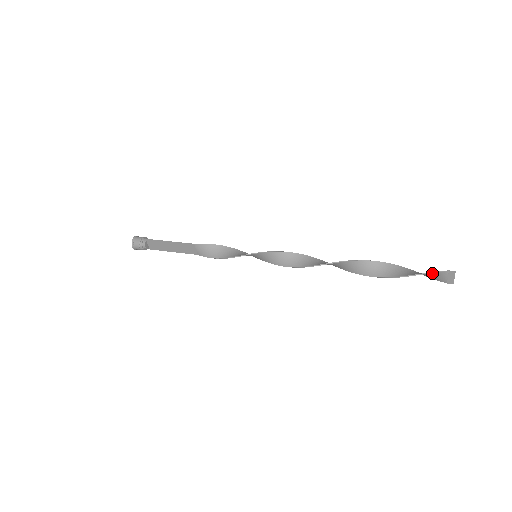
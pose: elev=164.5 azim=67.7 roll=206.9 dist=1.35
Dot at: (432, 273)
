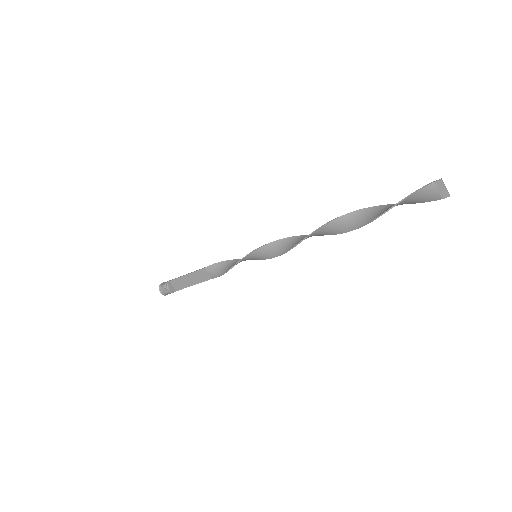
Dot at: (417, 192)
